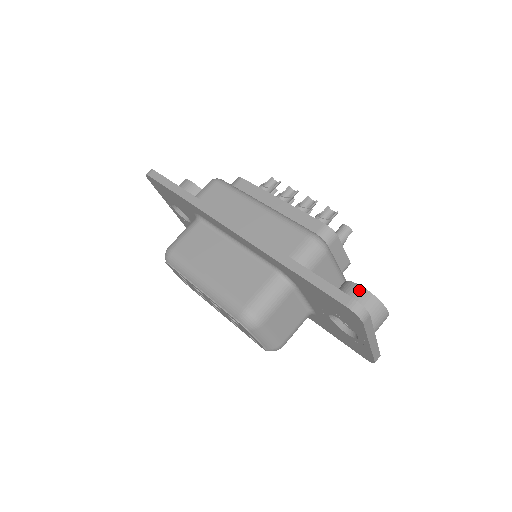
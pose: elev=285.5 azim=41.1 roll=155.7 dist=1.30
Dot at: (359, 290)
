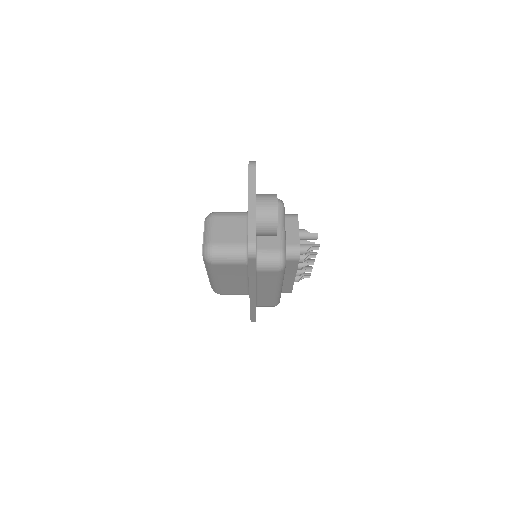
Dot at: occluded
